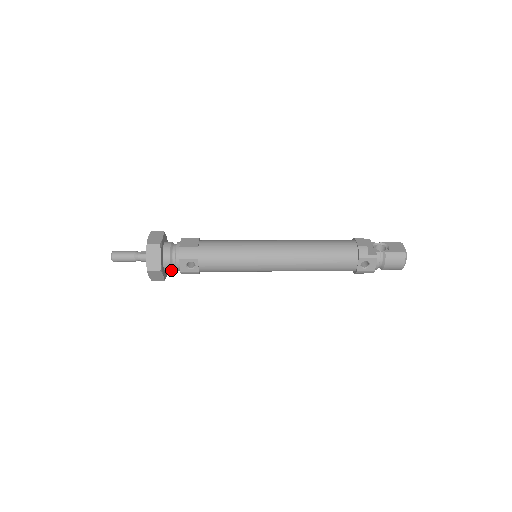
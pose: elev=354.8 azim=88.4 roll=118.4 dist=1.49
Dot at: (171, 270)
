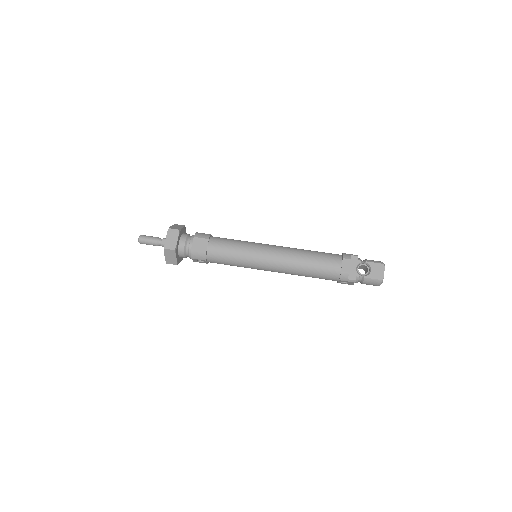
Dot at: occluded
